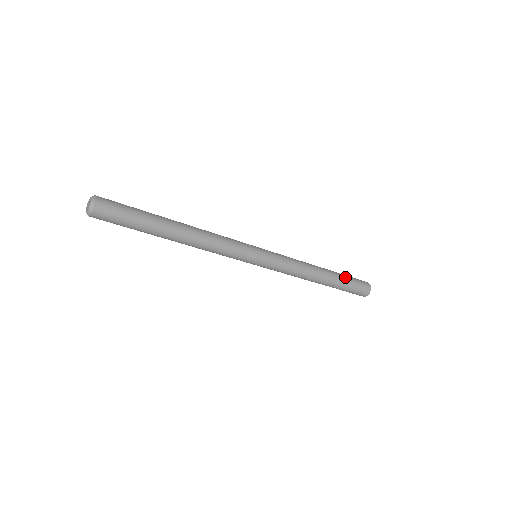
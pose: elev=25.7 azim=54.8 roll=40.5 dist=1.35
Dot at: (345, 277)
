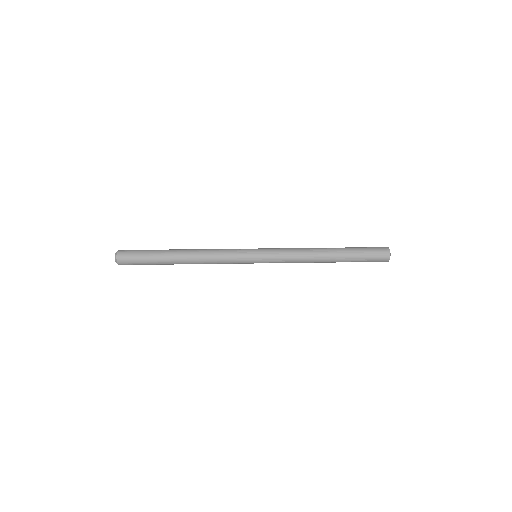
Dot at: (355, 259)
